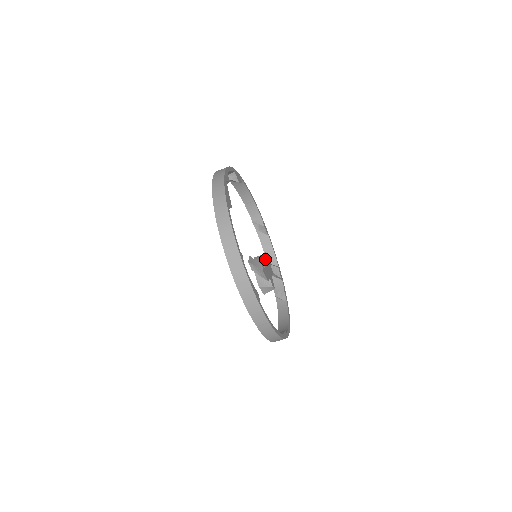
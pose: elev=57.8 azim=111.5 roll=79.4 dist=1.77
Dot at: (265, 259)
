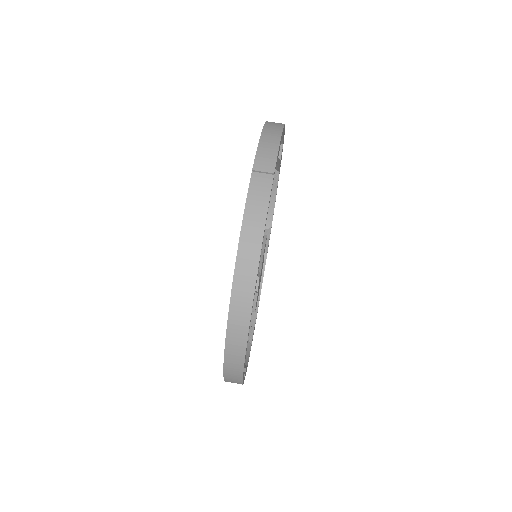
Dot at: occluded
